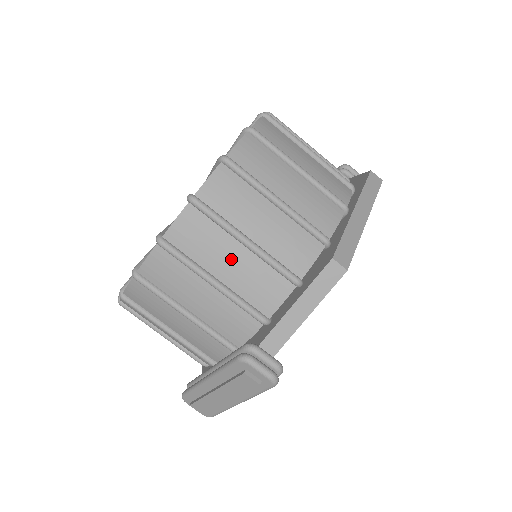
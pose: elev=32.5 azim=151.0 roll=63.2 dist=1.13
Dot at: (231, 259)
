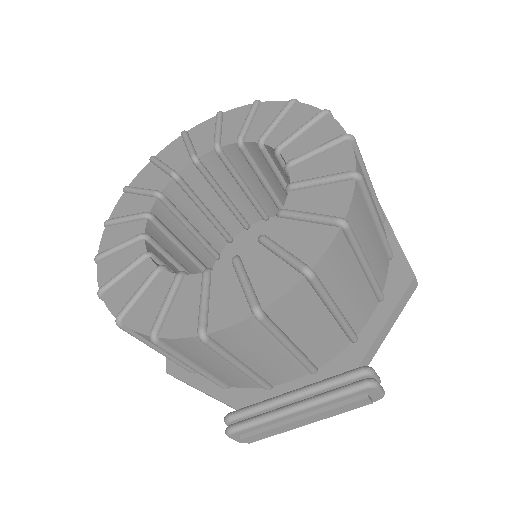
Dot at: (352, 285)
